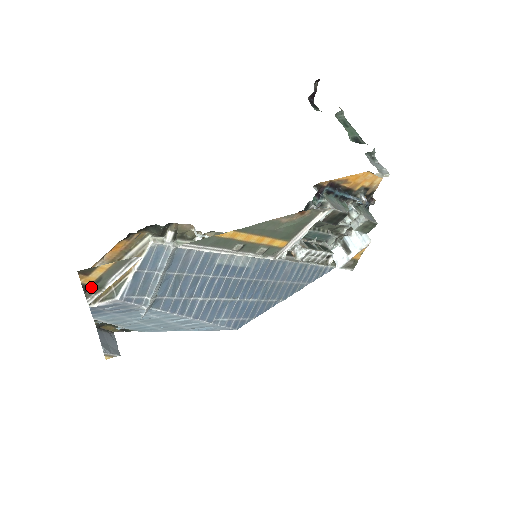
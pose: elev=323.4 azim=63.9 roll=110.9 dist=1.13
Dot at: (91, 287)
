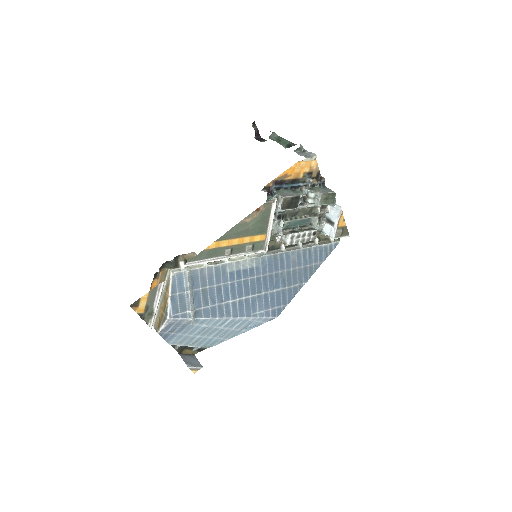
Dot at: (145, 315)
